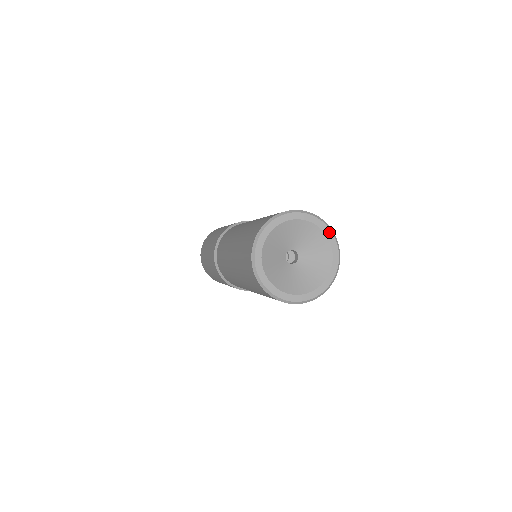
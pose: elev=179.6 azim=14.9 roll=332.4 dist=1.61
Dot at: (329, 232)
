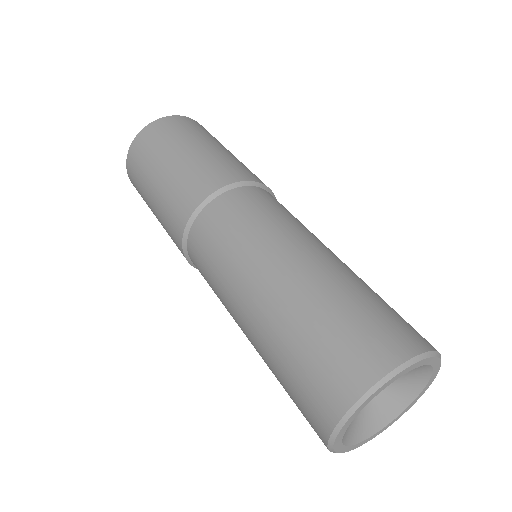
Dot at: (408, 369)
